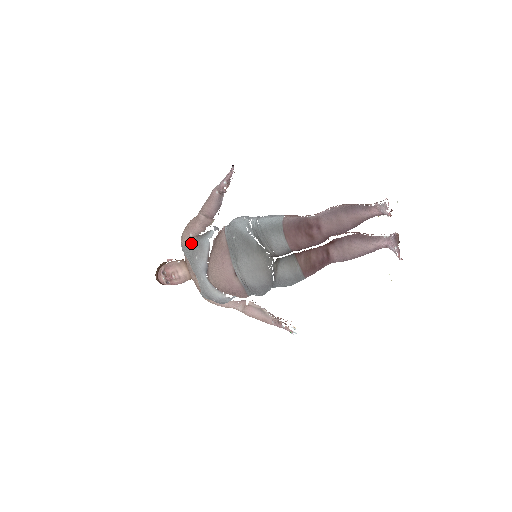
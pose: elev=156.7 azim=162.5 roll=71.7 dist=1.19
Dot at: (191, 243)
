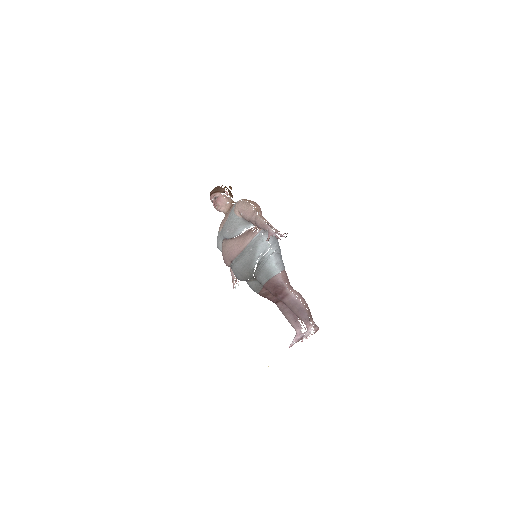
Dot at: (237, 217)
